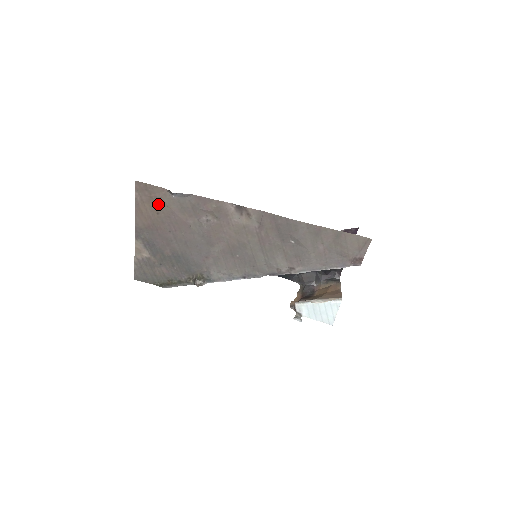
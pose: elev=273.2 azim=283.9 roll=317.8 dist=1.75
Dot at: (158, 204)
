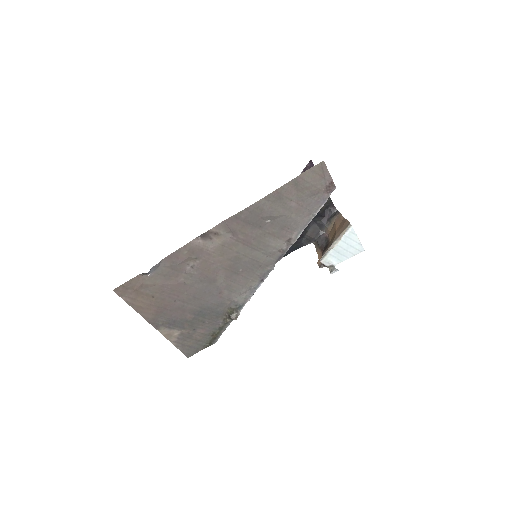
Dot at: (146, 290)
